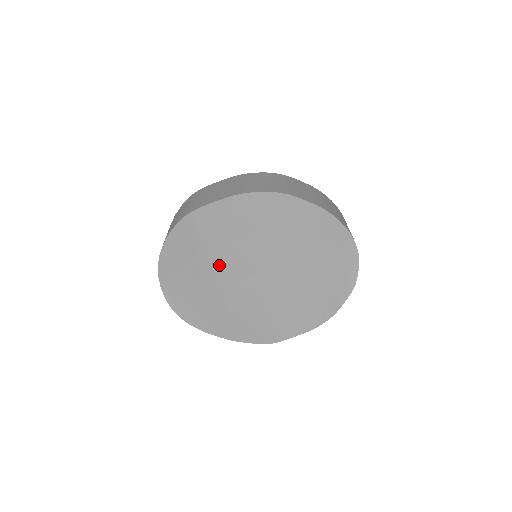
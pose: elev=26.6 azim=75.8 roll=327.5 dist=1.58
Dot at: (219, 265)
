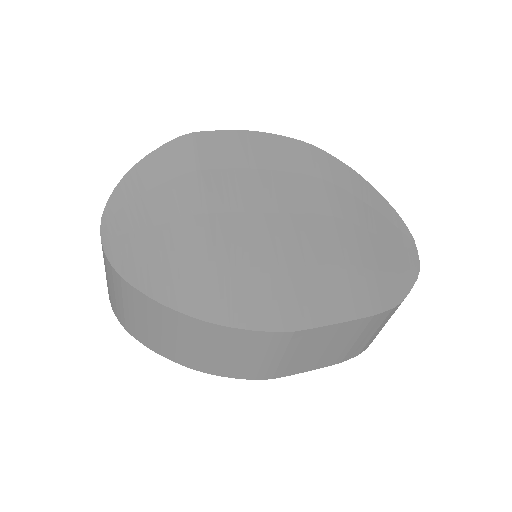
Dot at: (212, 192)
